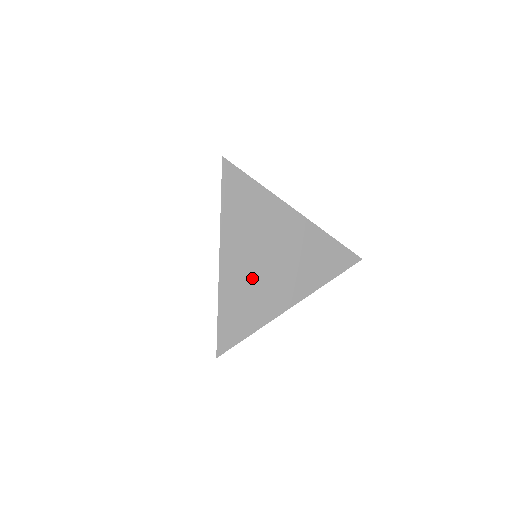
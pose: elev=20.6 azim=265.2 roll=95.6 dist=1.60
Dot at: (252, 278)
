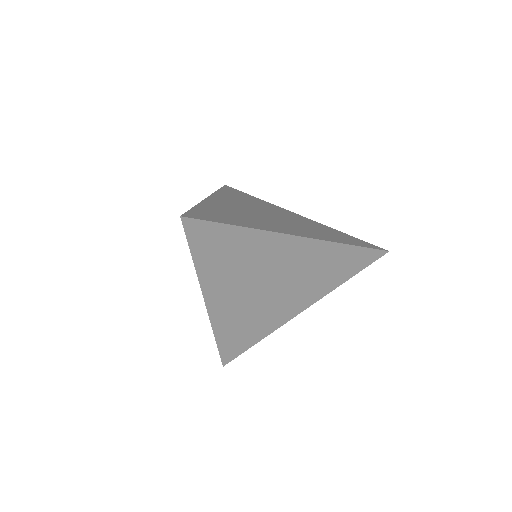
Dot at: (248, 308)
